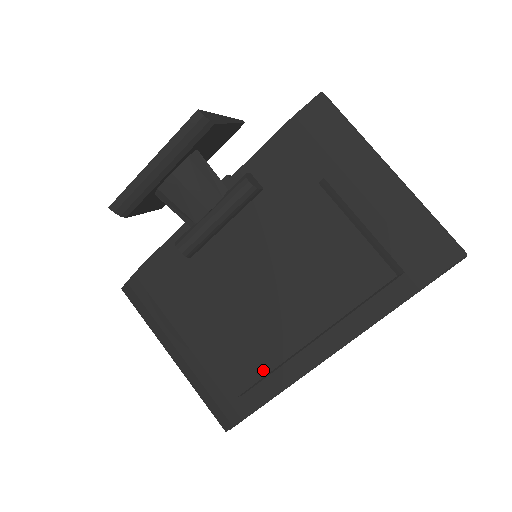
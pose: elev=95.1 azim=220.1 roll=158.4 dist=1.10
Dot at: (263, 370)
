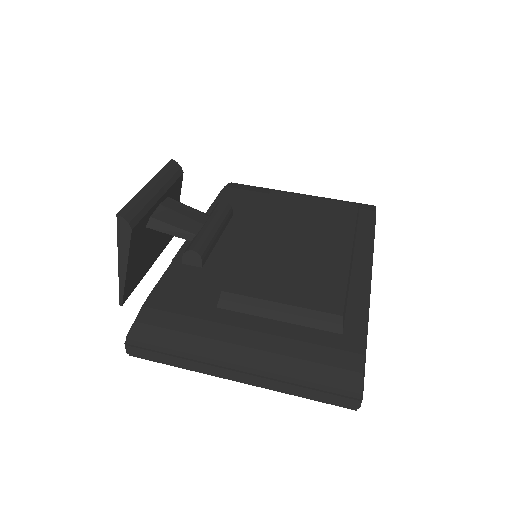
Dot at: (341, 284)
